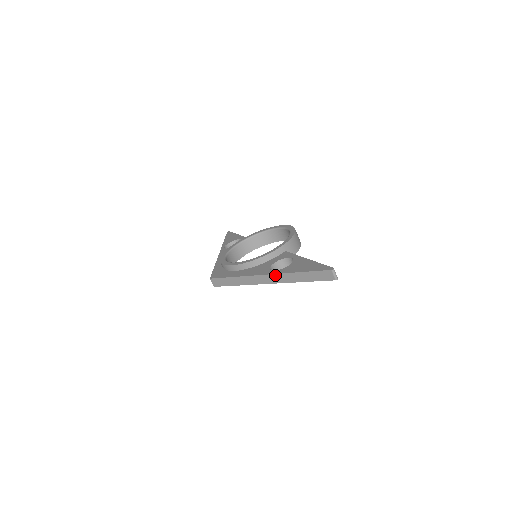
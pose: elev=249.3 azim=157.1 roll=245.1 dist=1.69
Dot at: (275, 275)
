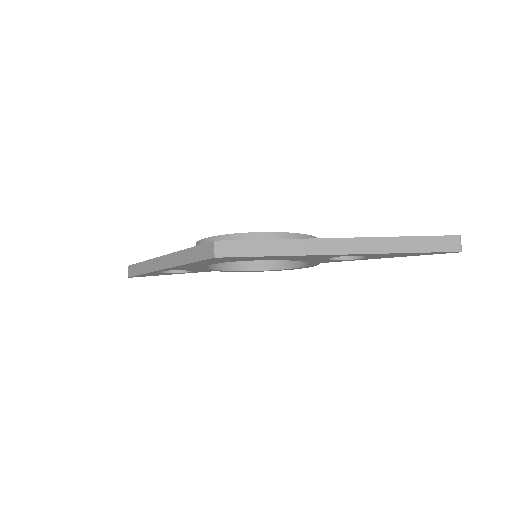
Dot at: (361, 239)
